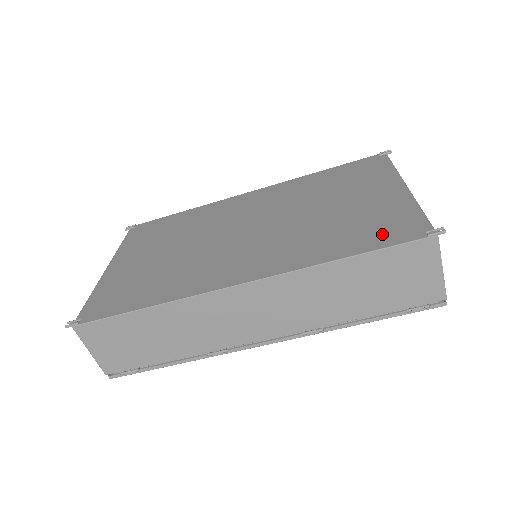
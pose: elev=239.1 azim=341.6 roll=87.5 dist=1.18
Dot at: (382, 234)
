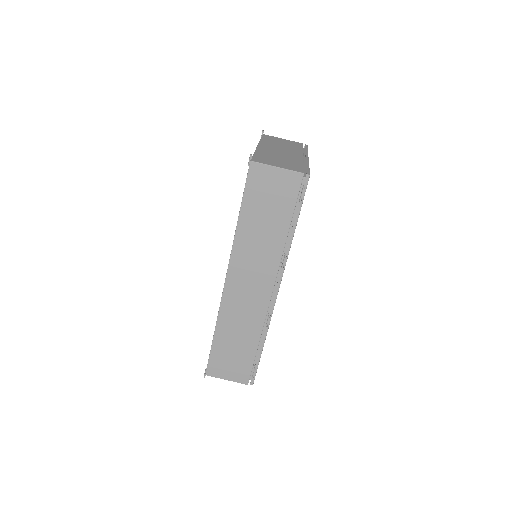
Dot at: occluded
